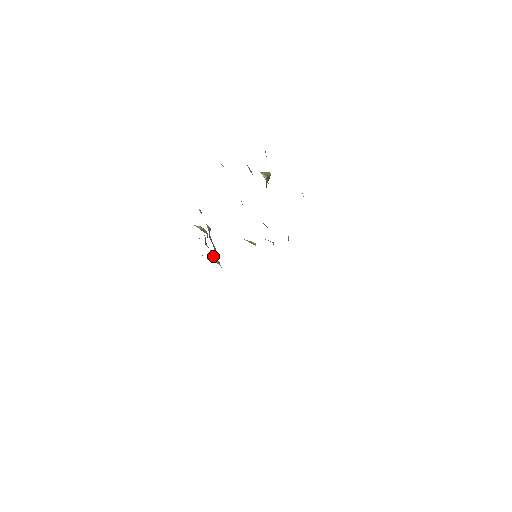
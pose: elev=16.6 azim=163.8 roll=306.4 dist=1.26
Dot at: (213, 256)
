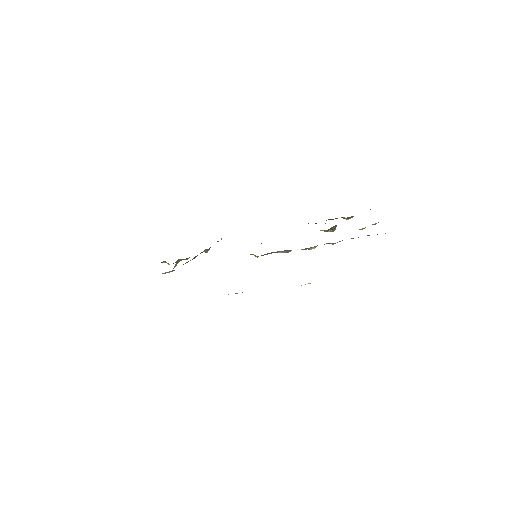
Dot at: (176, 265)
